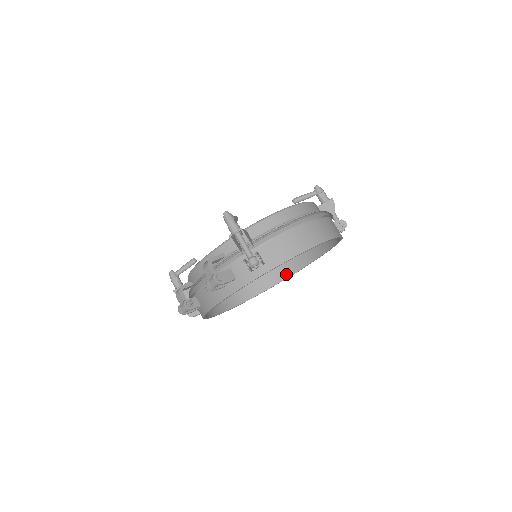
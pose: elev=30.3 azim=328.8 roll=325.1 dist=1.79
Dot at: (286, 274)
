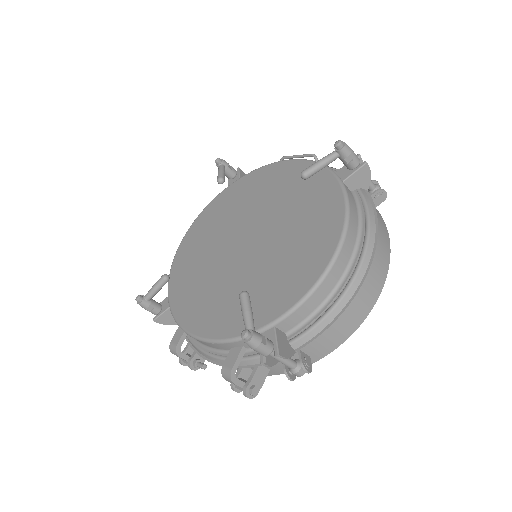
Dot at: occluded
